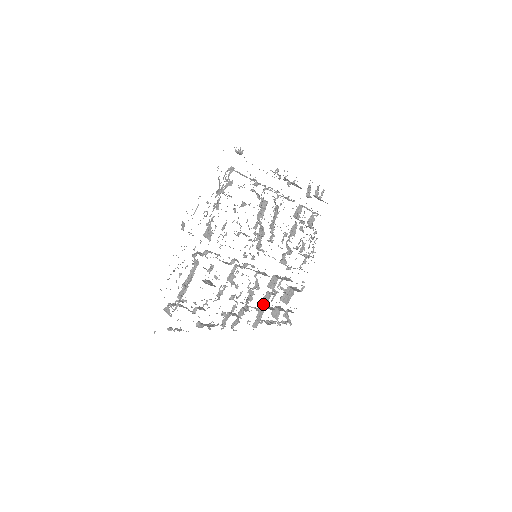
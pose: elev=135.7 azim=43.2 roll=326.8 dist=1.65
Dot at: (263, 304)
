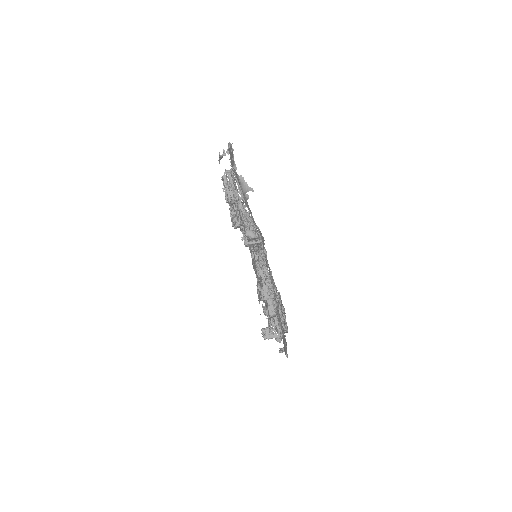
Dot at: occluded
